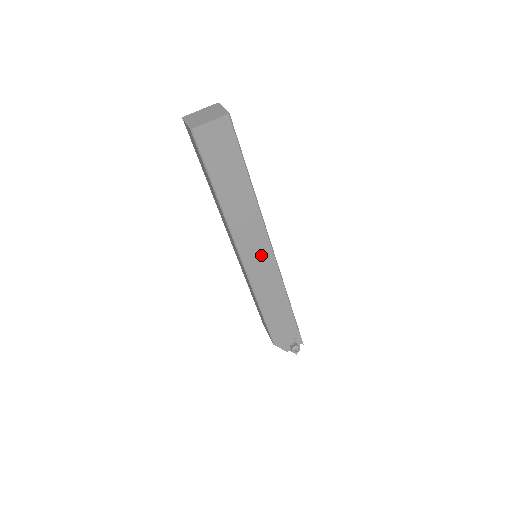
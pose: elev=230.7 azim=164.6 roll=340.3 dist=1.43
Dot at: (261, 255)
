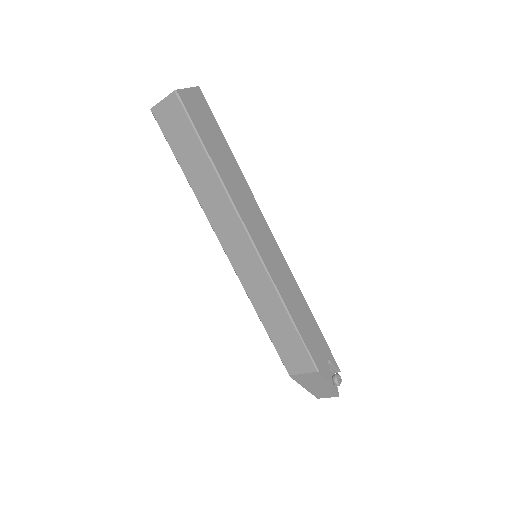
Dot at: (266, 238)
